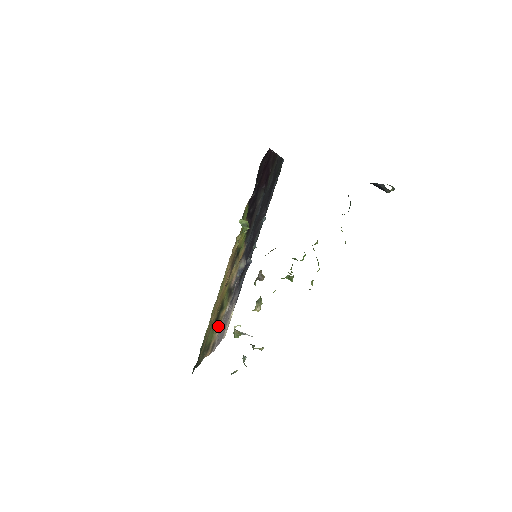
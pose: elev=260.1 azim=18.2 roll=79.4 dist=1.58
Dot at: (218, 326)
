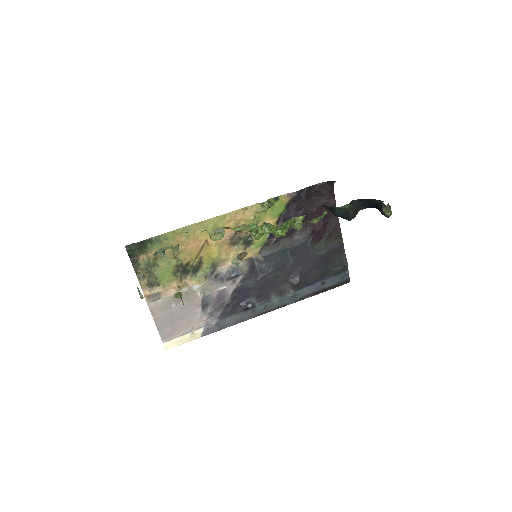
Dot at: (176, 286)
